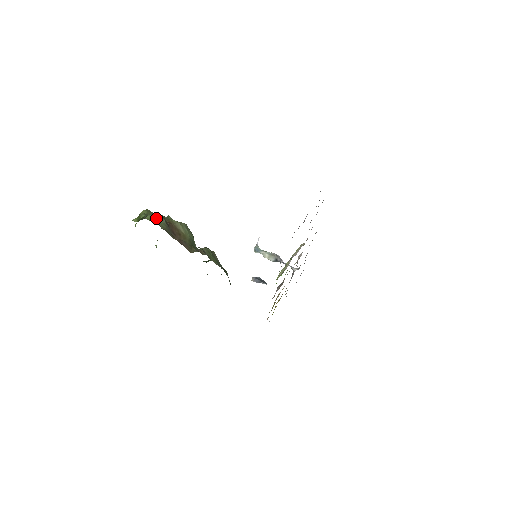
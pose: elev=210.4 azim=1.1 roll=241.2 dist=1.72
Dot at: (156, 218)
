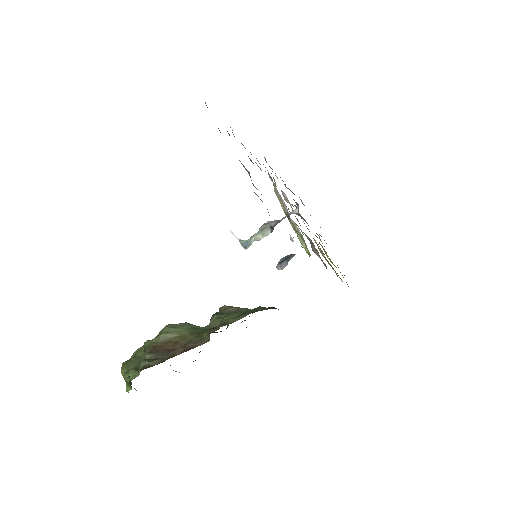
Dot at: (139, 359)
